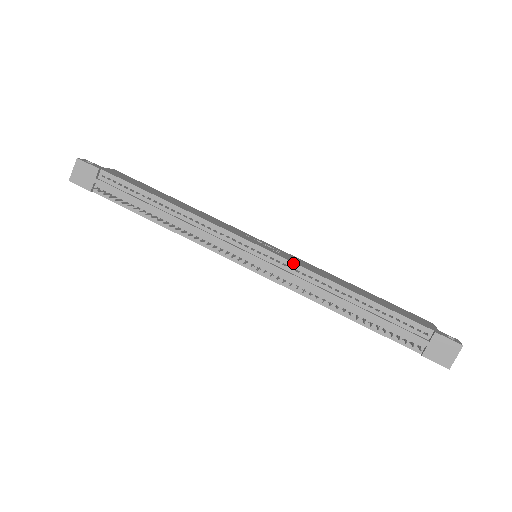
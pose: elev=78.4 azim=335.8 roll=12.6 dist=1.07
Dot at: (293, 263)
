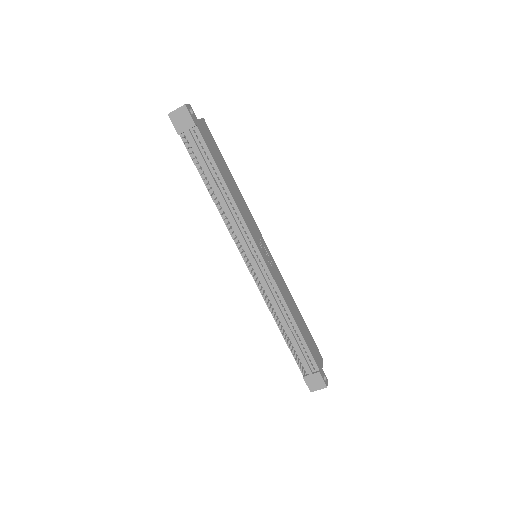
Dot at: (275, 282)
